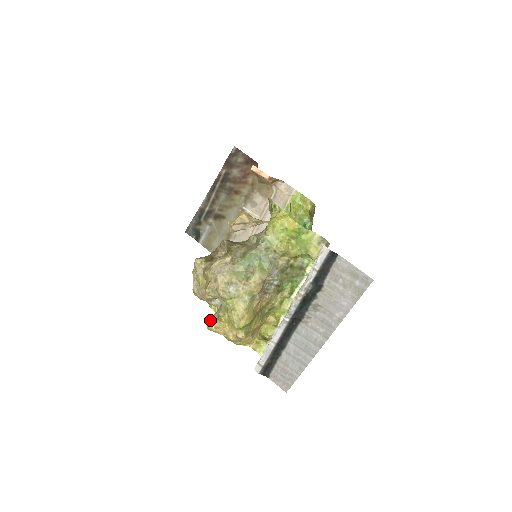
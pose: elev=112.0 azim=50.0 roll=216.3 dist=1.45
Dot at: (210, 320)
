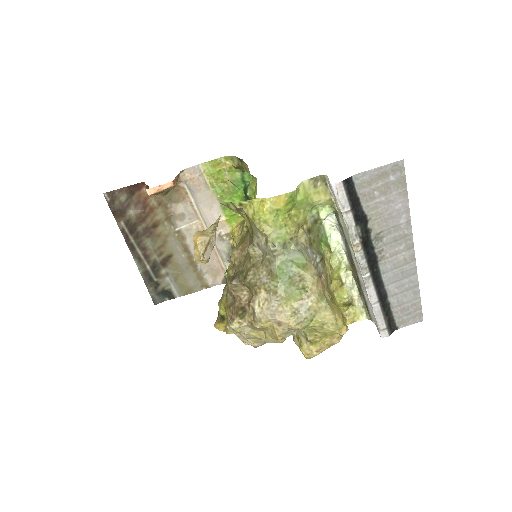
Dot at: (304, 352)
